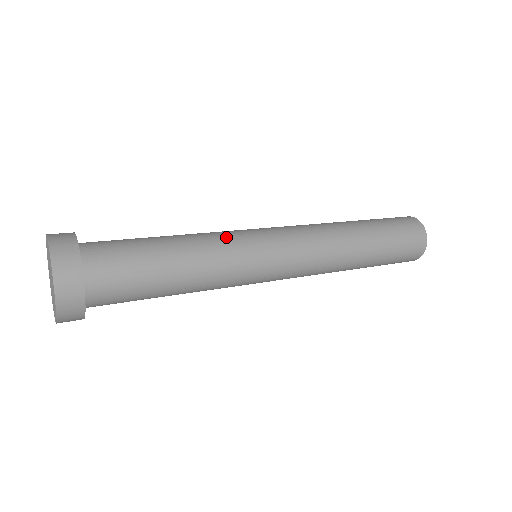
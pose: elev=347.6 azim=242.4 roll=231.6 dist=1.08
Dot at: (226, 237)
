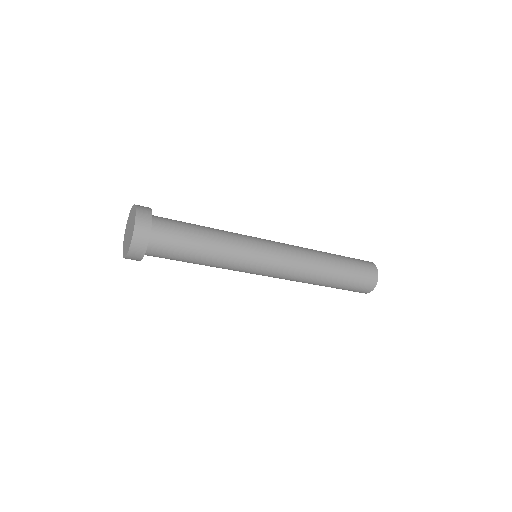
Dot at: (240, 237)
